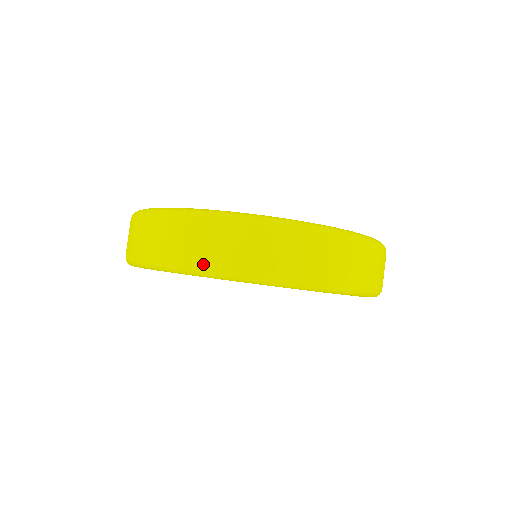
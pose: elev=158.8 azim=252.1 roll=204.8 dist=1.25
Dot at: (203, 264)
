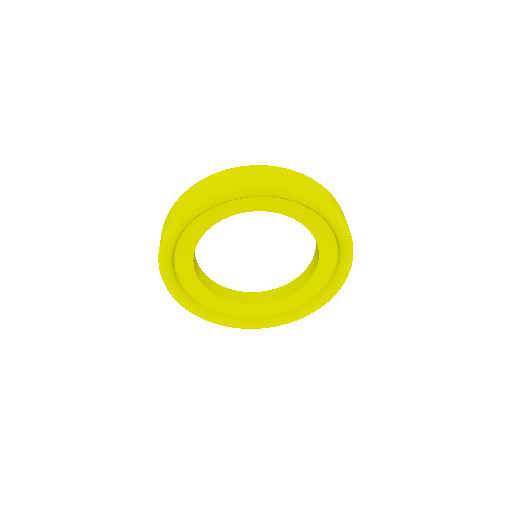
Dot at: (258, 181)
